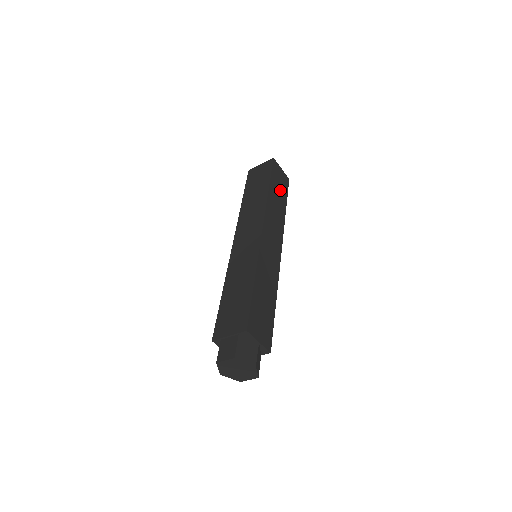
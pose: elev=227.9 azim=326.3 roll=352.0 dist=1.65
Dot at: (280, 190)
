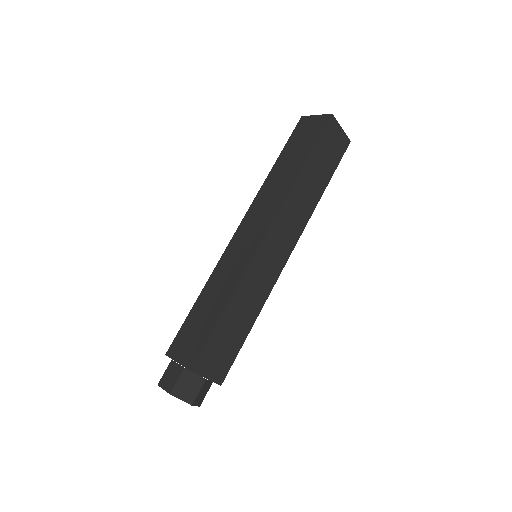
Dot at: (324, 164)
